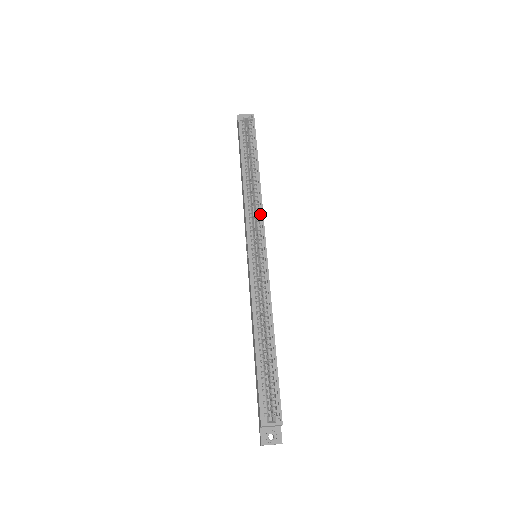
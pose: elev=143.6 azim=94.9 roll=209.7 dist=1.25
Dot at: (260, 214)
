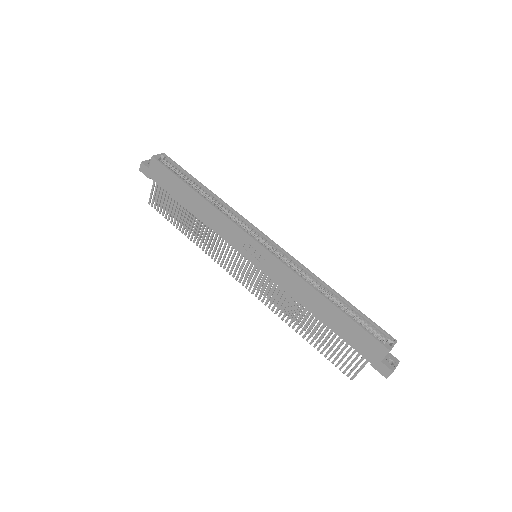
Dot at: (241, 219)
